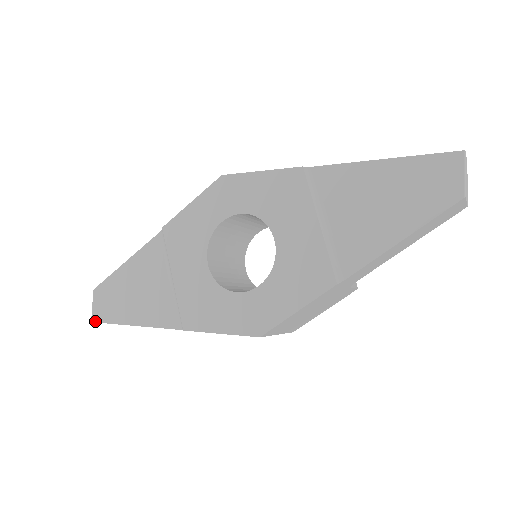
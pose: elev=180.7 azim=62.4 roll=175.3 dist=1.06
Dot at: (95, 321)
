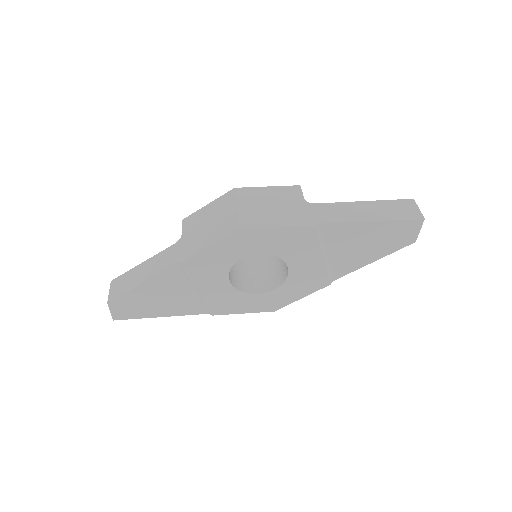
Dot at: occluded
